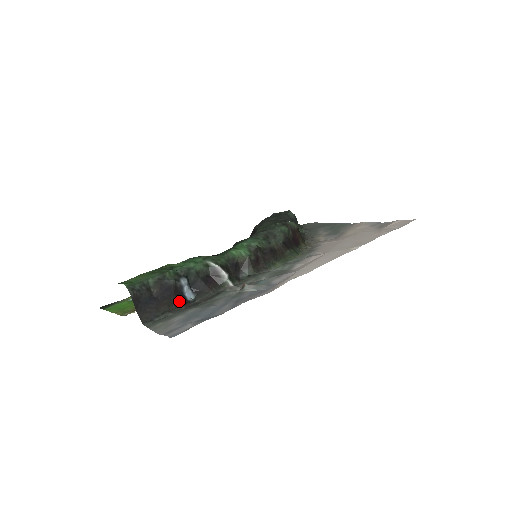
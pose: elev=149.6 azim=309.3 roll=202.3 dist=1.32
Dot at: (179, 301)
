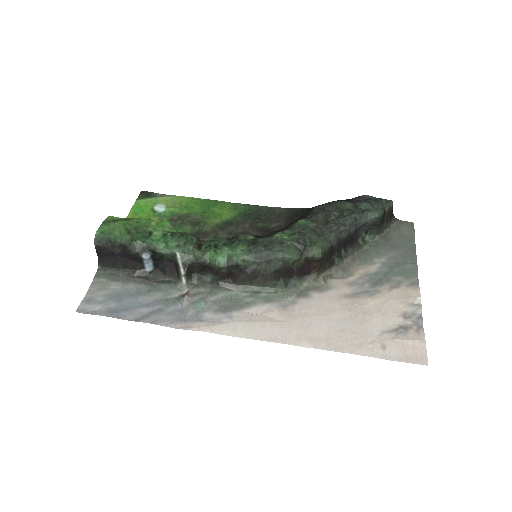
Dot at: (135, 267)
